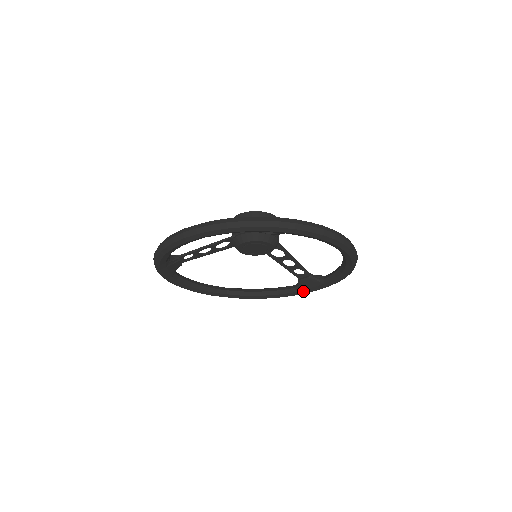
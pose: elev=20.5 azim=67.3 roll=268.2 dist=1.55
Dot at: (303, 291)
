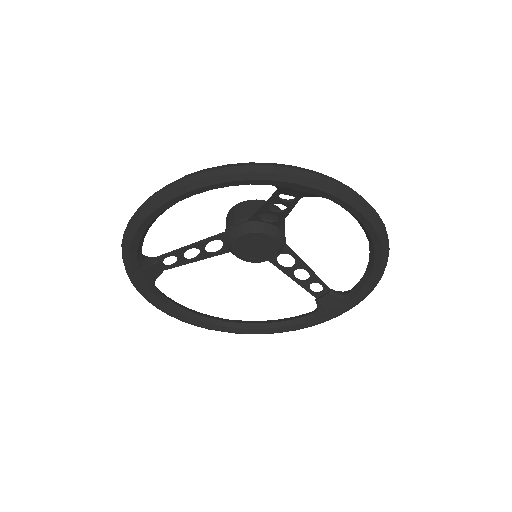
Dot at: (324, 316)
